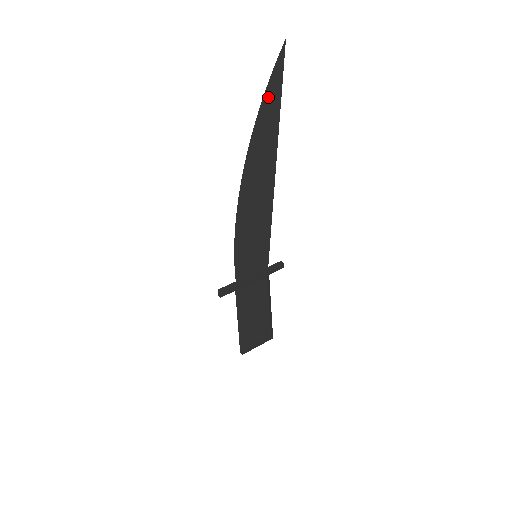
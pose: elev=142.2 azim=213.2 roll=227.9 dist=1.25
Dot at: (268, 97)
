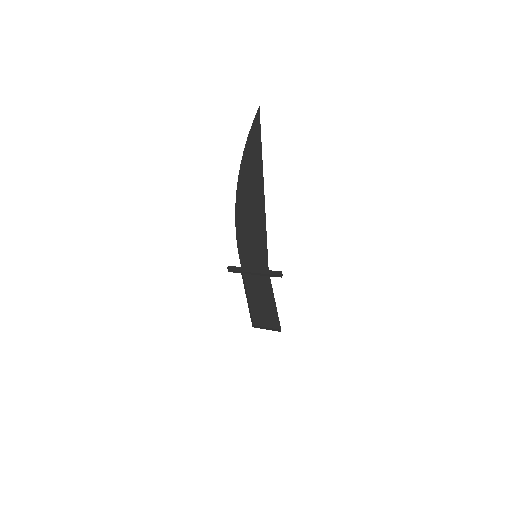
Dot at: (250, 143)
